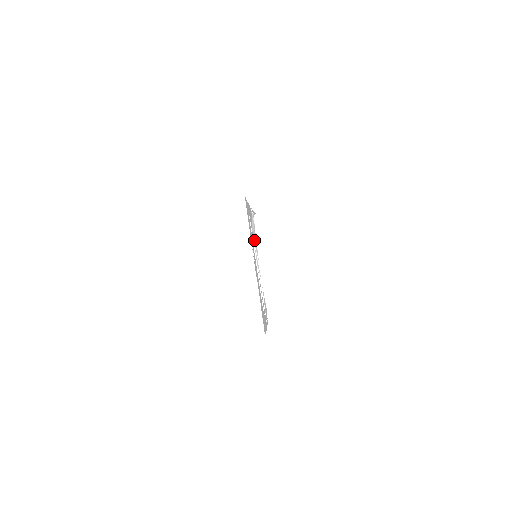
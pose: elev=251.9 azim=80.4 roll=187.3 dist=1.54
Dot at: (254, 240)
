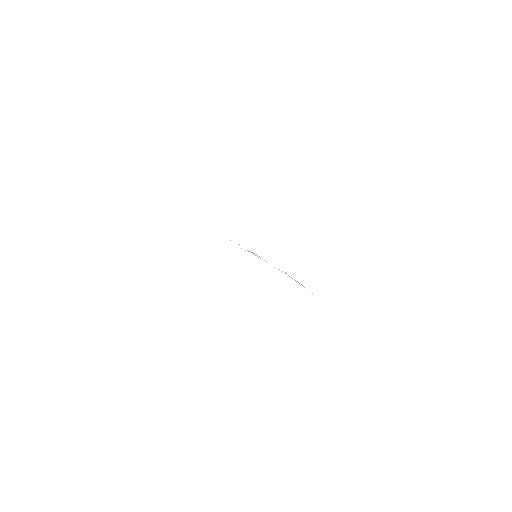
Dot at: (248, 251)
